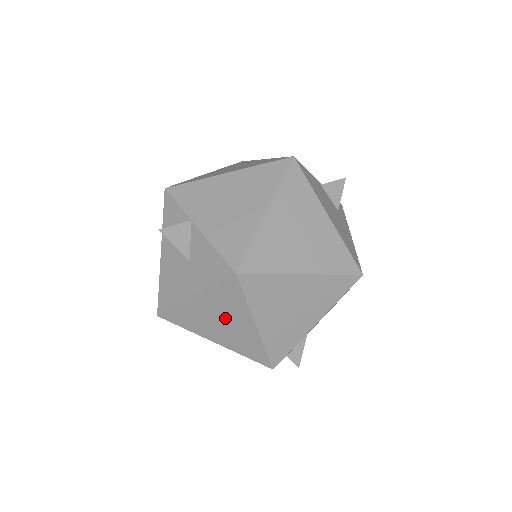
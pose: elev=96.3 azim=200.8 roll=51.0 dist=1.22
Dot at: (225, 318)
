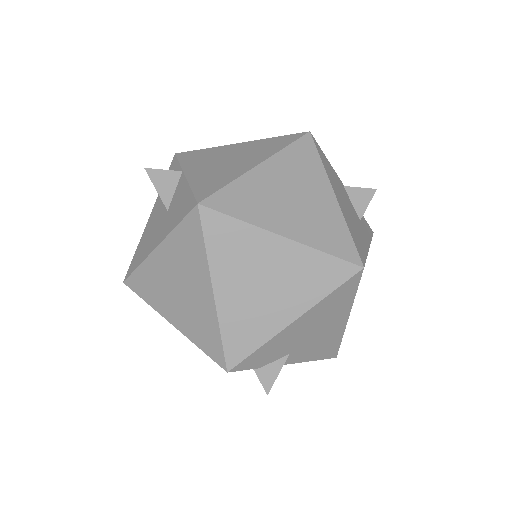
Dot at: (184, 280)
